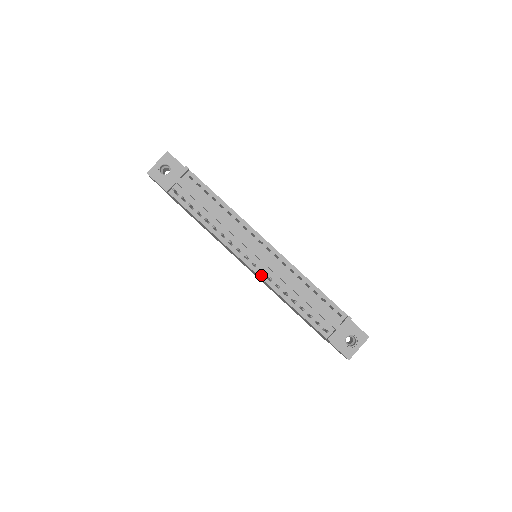
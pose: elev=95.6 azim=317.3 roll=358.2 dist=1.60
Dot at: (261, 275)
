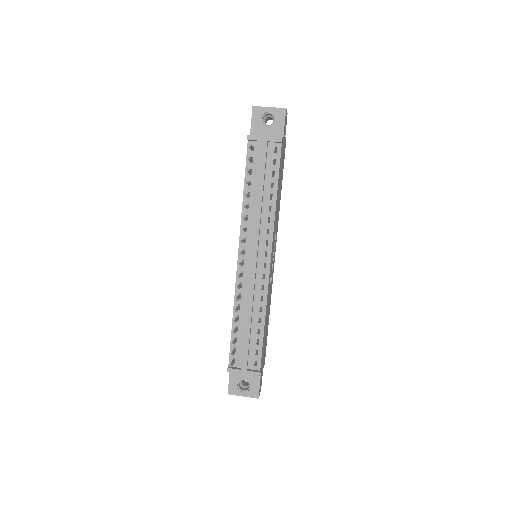
Dot at: occluded
